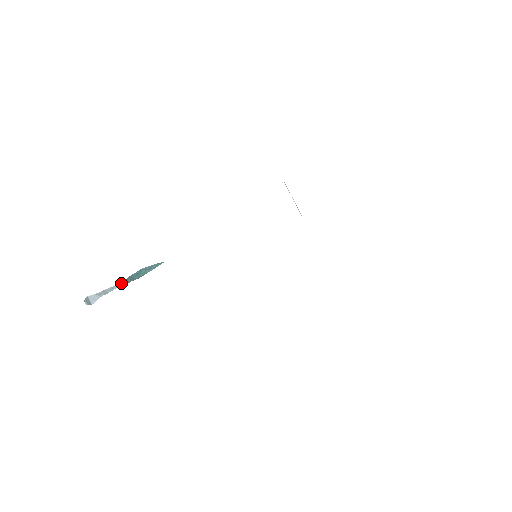
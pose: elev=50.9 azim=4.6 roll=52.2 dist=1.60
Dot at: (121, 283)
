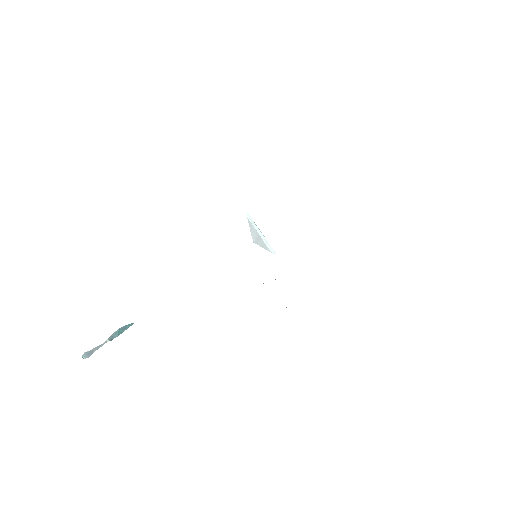
Dot at: (105, 342)
